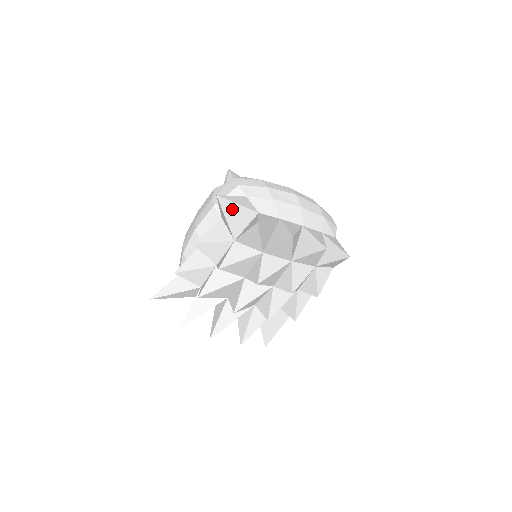
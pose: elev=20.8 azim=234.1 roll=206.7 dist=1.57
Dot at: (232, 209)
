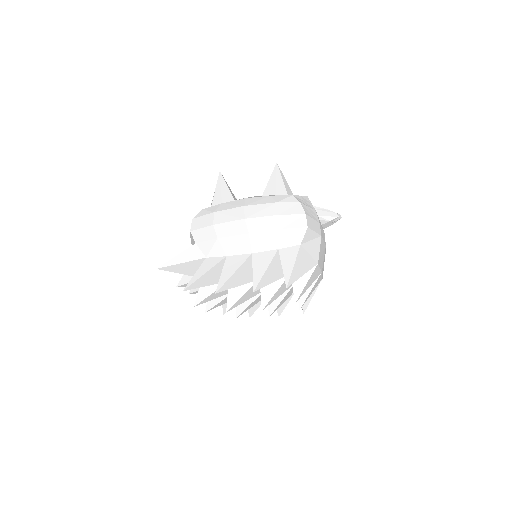
Dot at: (179, 267)
